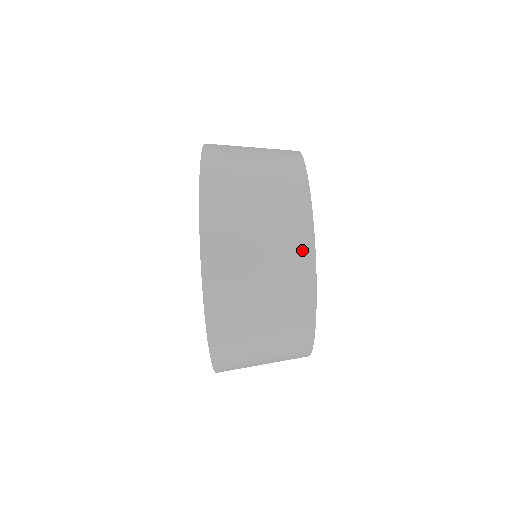
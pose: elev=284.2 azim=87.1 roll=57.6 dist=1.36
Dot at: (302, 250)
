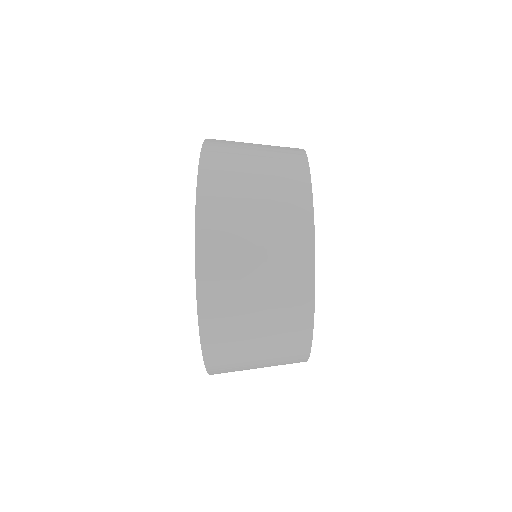
Dot at: (301, 249)
